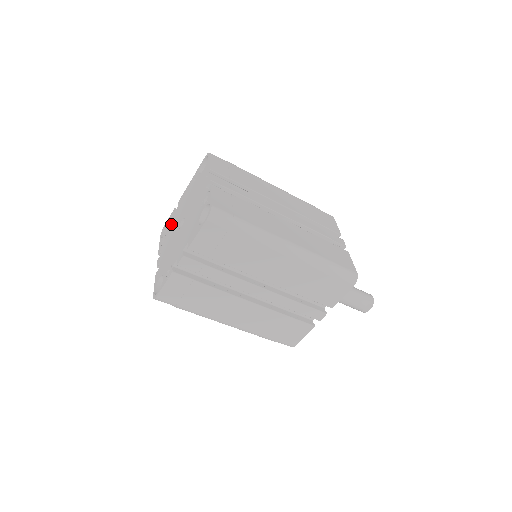
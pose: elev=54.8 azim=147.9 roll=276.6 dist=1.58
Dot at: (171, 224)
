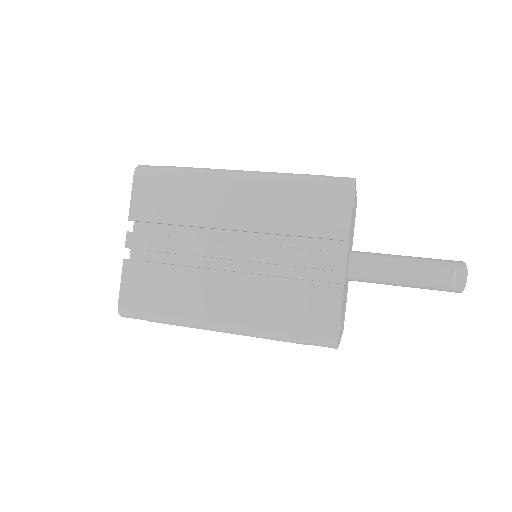
Dot at: occluded
